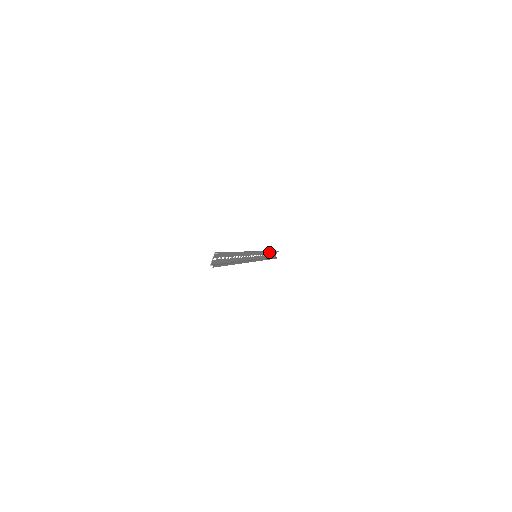
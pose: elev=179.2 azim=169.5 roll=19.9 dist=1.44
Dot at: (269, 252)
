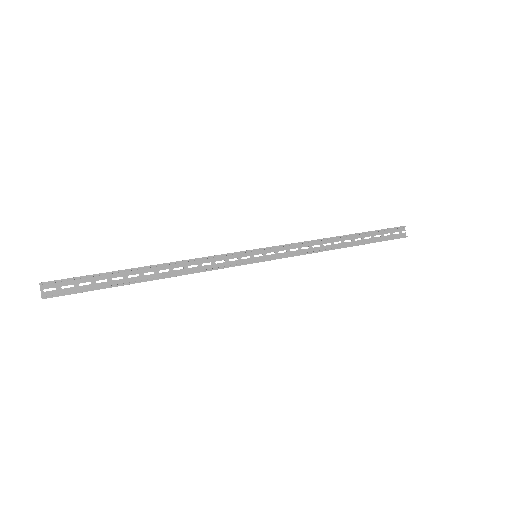
Dot at: (343, 238)
